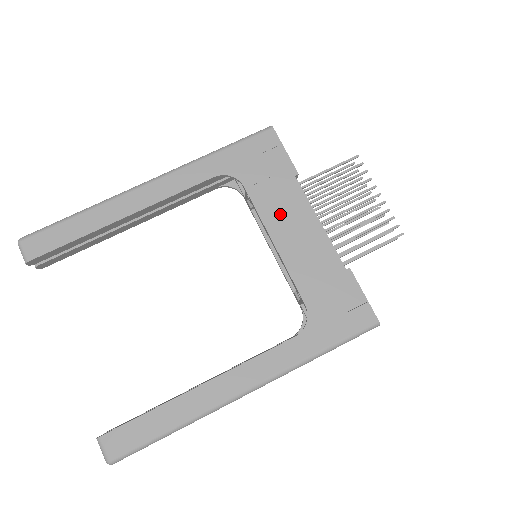
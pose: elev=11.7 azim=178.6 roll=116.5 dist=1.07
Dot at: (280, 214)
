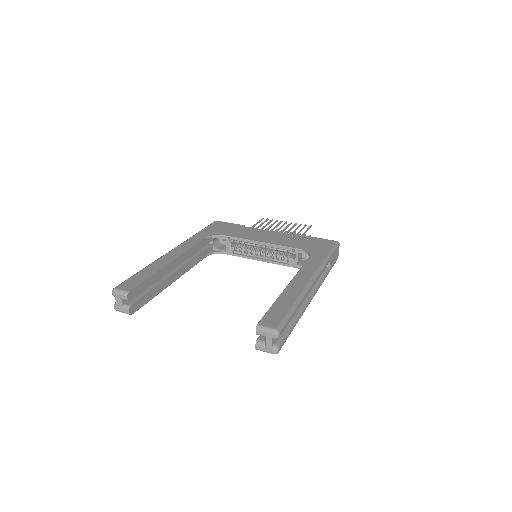
Dot at: (252, 235)
